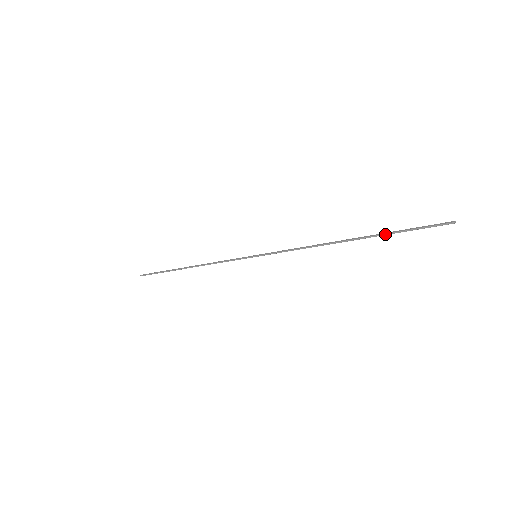
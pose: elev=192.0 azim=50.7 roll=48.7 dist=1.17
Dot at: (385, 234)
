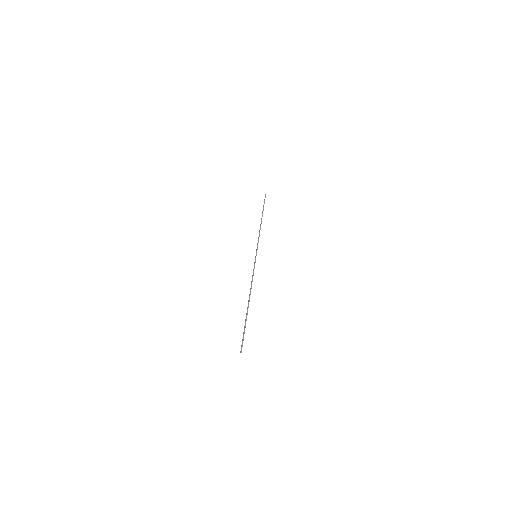
Dot at: (245, 320)
